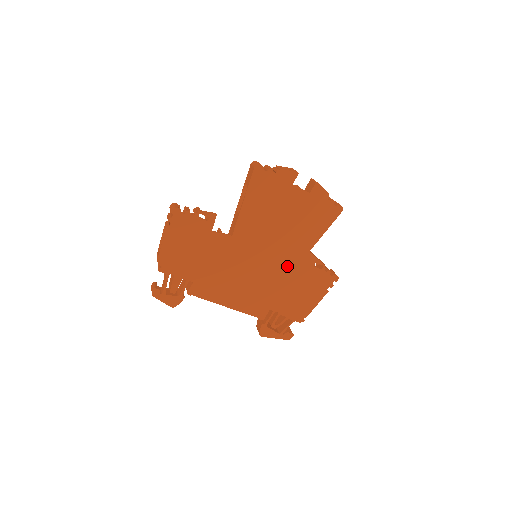
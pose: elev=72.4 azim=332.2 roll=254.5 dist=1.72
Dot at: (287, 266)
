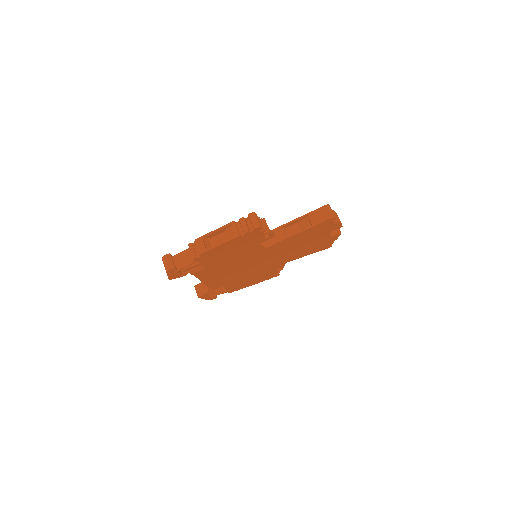
Dot at: (266, 267)
